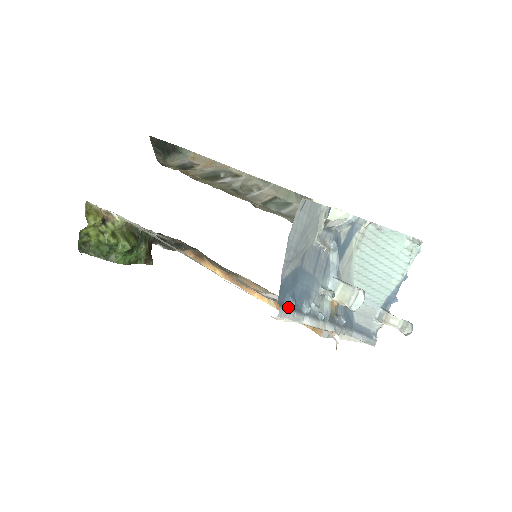
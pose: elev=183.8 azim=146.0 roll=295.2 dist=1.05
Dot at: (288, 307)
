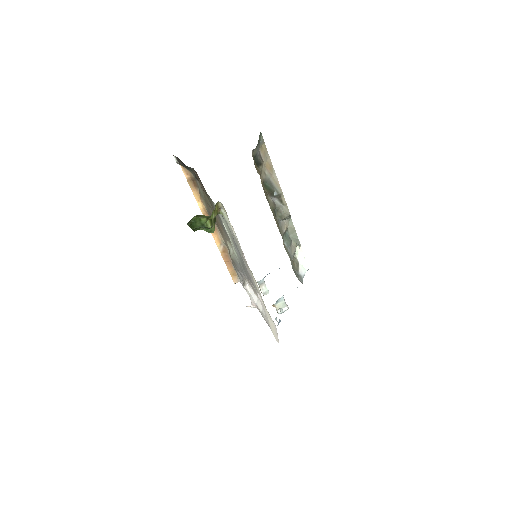
Dot at: occluded
